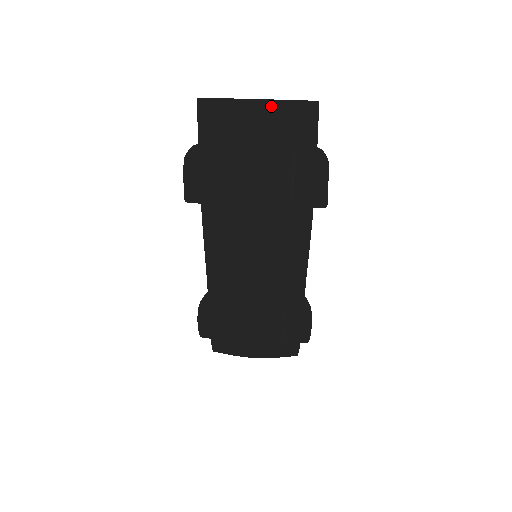
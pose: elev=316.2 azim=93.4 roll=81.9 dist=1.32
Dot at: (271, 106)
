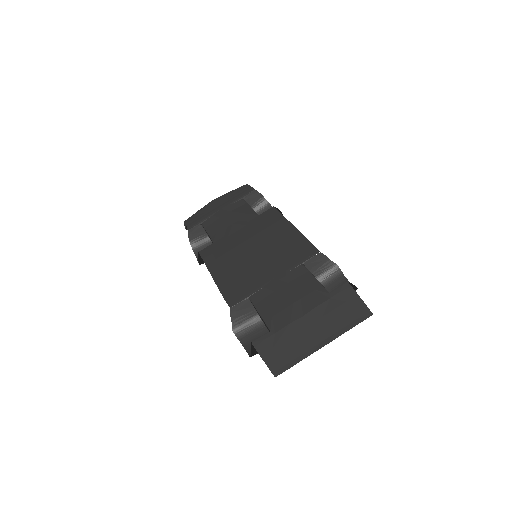
Dot at: (332, 334)
